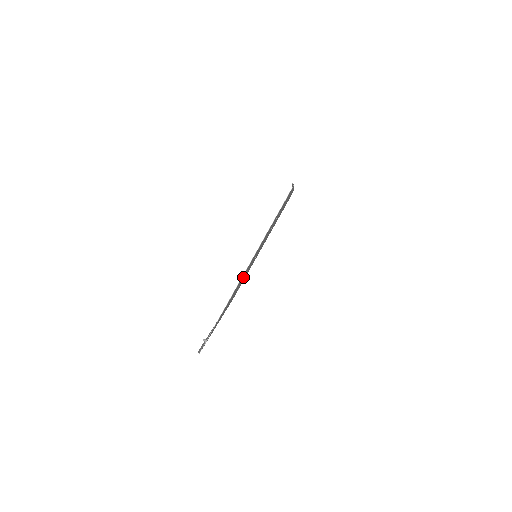
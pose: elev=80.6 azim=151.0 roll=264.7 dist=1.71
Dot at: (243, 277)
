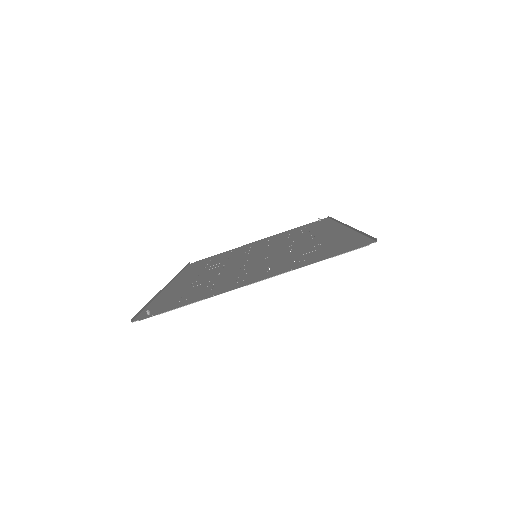
Dot at: (232, 271)
